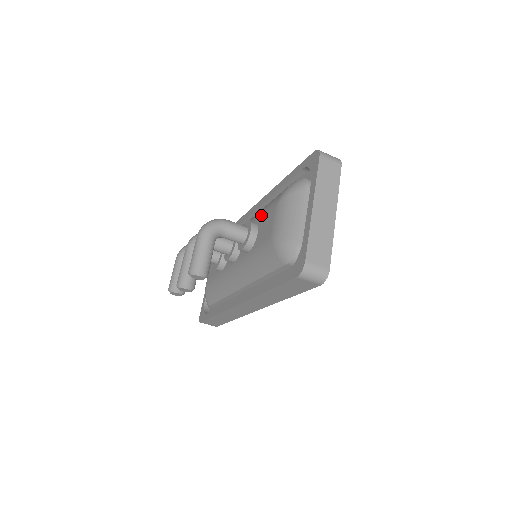
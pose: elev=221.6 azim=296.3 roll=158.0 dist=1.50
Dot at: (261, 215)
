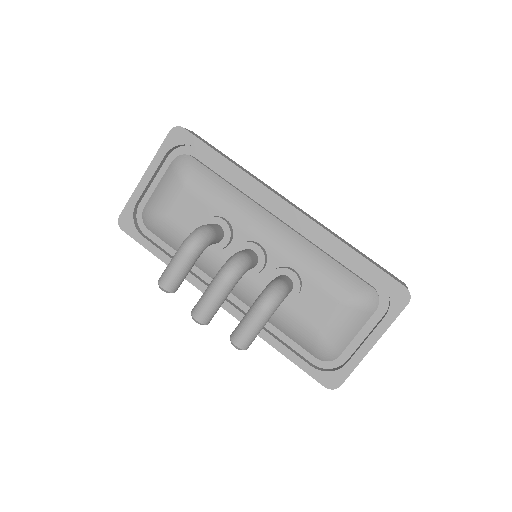
Dot at: (311, 278)
